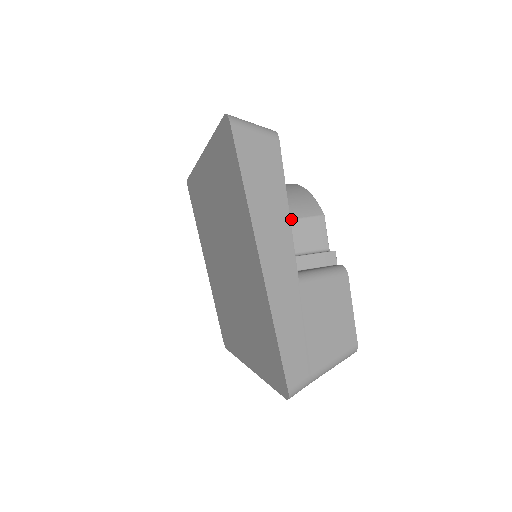
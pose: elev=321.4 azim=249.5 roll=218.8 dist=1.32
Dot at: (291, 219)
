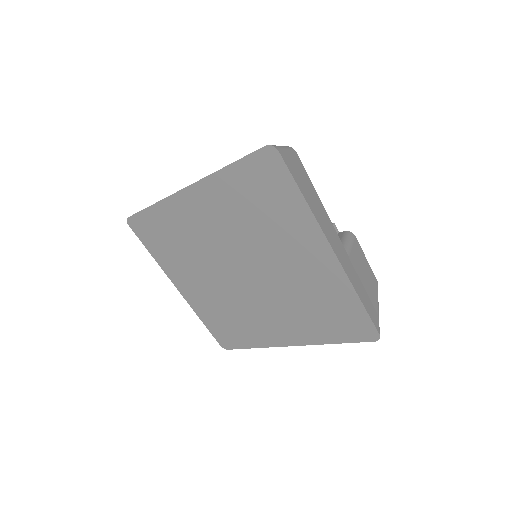
Dot at: occluded
